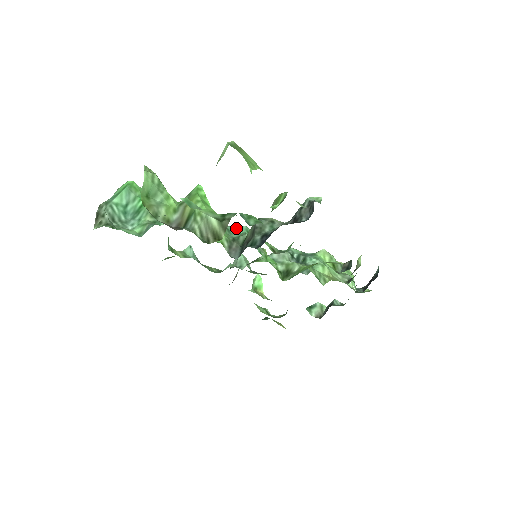
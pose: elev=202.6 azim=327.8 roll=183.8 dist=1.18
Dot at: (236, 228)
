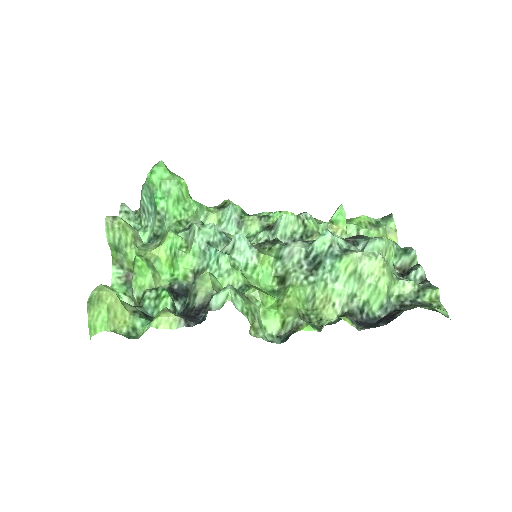
Dot at: (211, 252)
